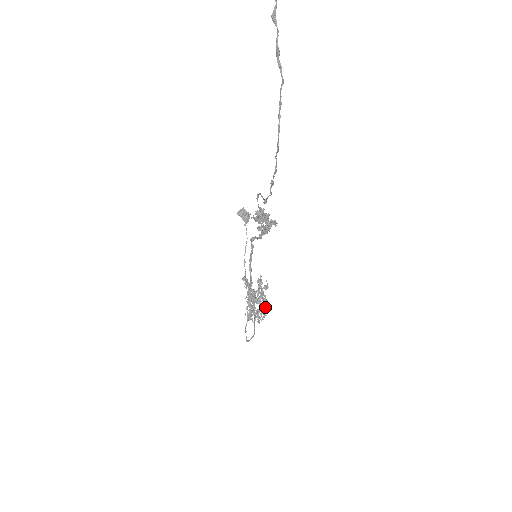
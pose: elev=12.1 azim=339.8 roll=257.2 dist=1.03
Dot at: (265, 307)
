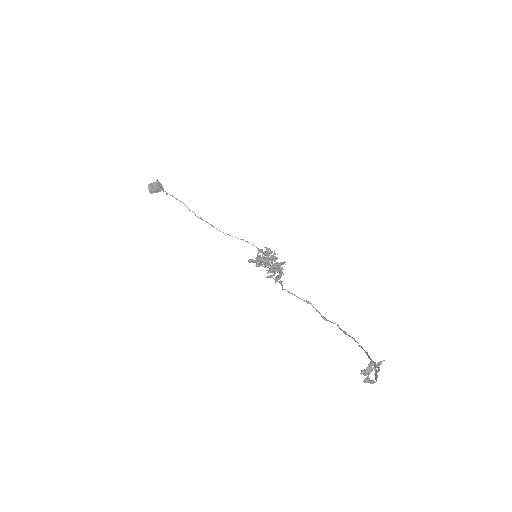
Dot at: occluded
